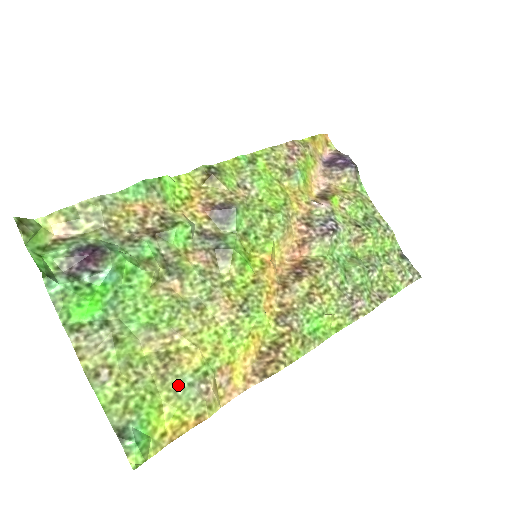
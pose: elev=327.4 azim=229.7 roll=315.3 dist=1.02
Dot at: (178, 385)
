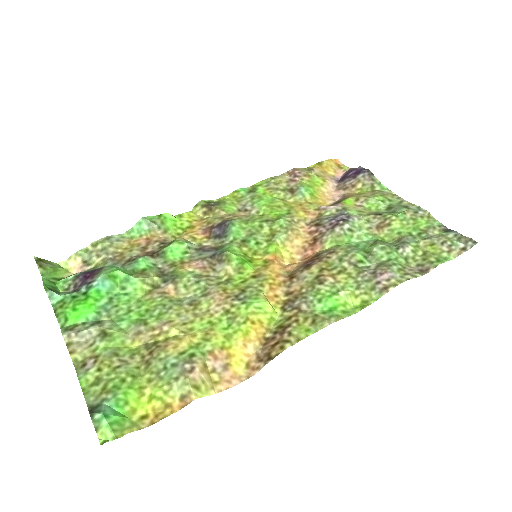
Dot at: (161, 367)
